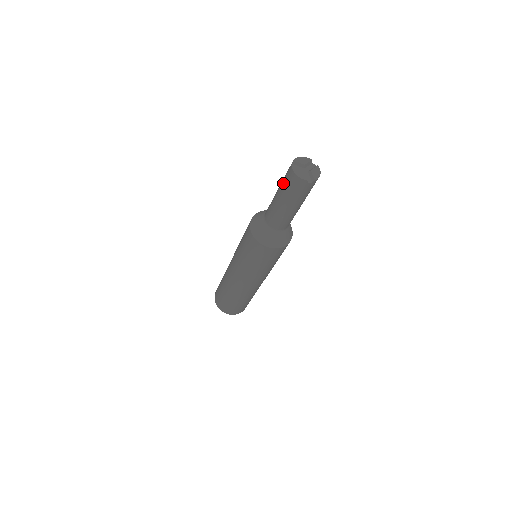
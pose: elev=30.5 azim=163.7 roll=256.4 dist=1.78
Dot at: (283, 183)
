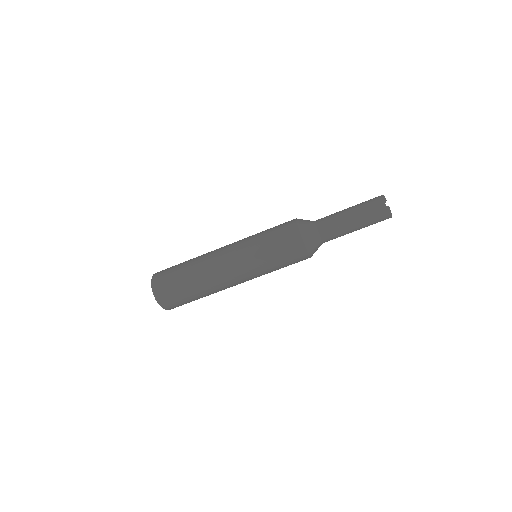
Dot at: occluded
